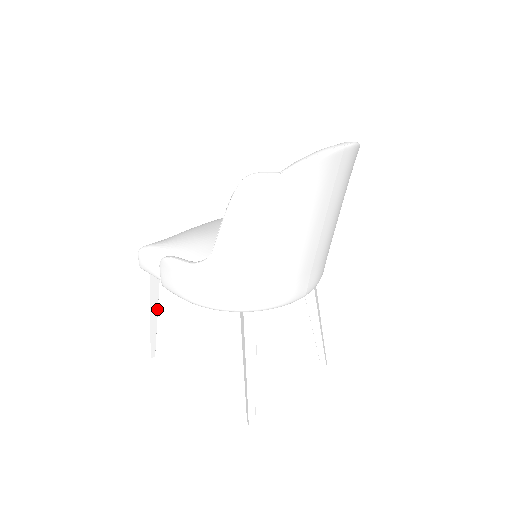
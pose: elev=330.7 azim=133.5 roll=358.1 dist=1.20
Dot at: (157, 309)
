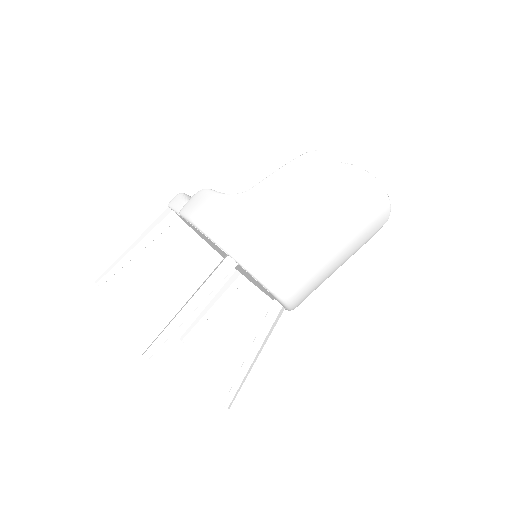
Dot at: (145, 247)
